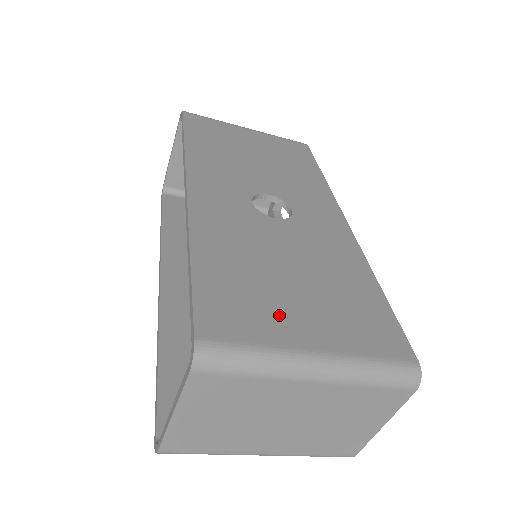
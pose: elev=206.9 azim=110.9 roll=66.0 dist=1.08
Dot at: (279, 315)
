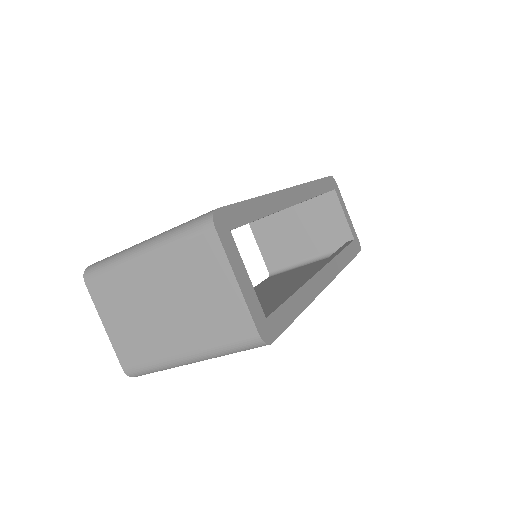
Dot at: occluded
